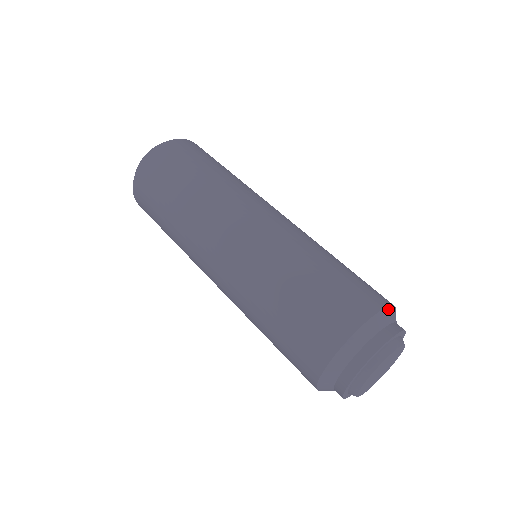
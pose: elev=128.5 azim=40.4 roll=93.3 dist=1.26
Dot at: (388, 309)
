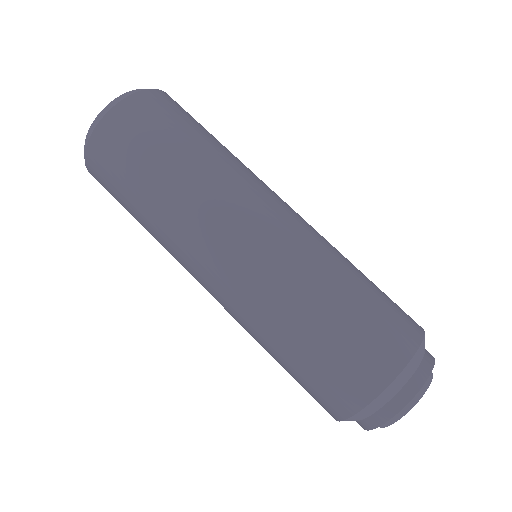
Dot at: occluded
